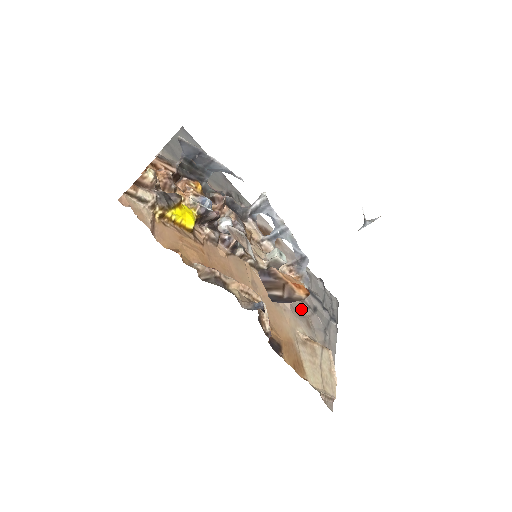
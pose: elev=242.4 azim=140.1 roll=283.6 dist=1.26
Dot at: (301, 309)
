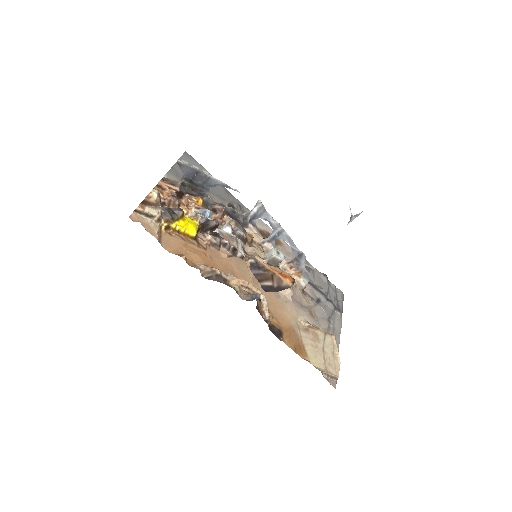
Dot at: (304, 301)
